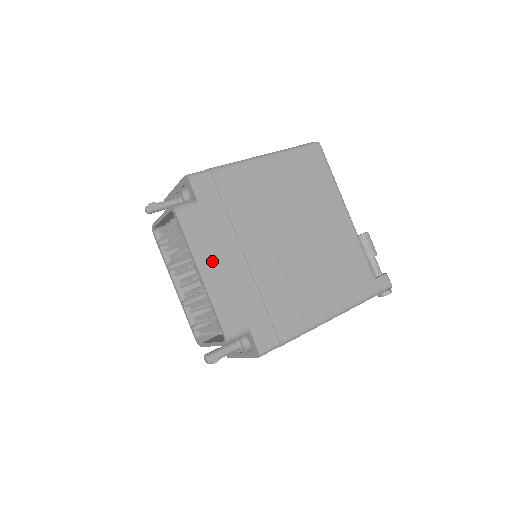
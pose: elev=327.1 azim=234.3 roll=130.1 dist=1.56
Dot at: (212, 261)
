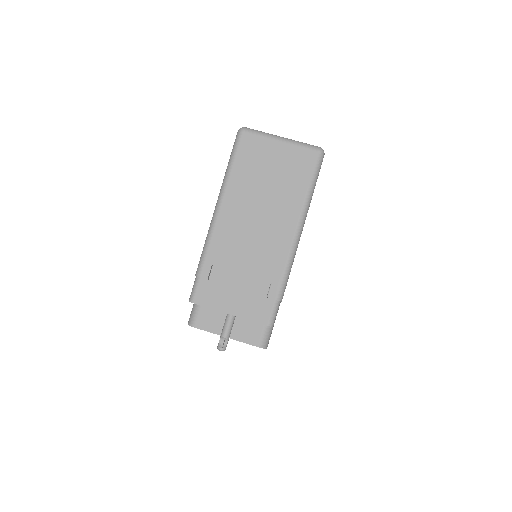
Dot at: occluded
